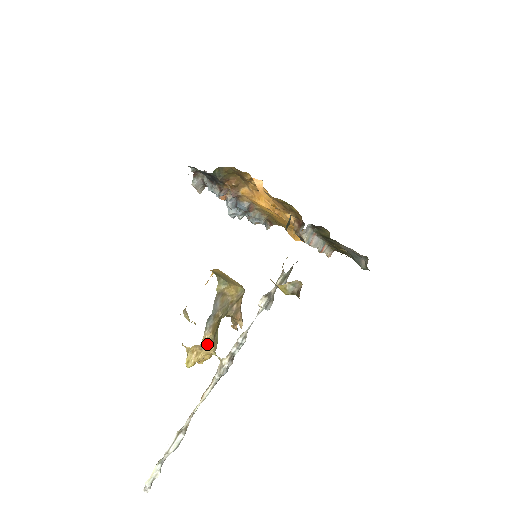
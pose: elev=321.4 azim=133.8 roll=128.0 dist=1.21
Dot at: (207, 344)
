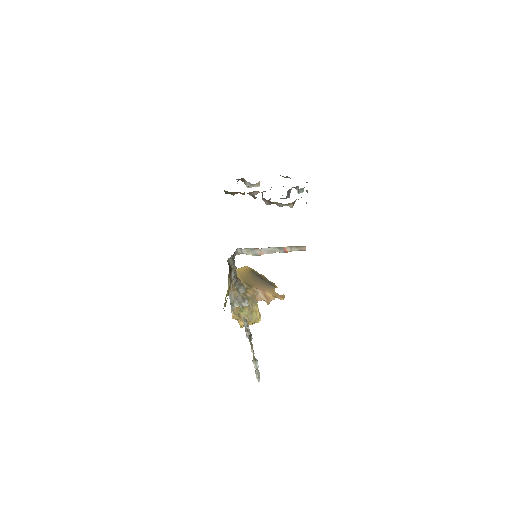
Dot at: (238, 318)
